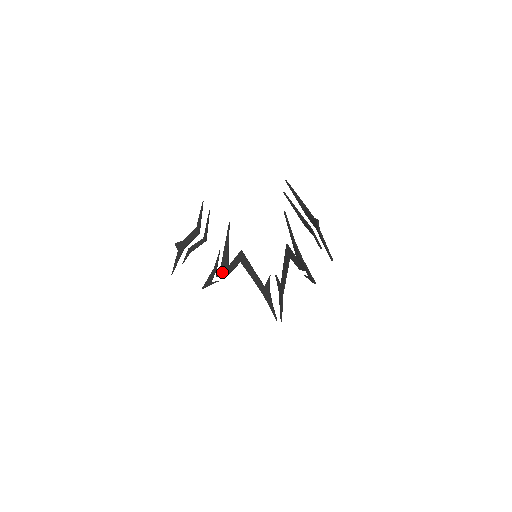
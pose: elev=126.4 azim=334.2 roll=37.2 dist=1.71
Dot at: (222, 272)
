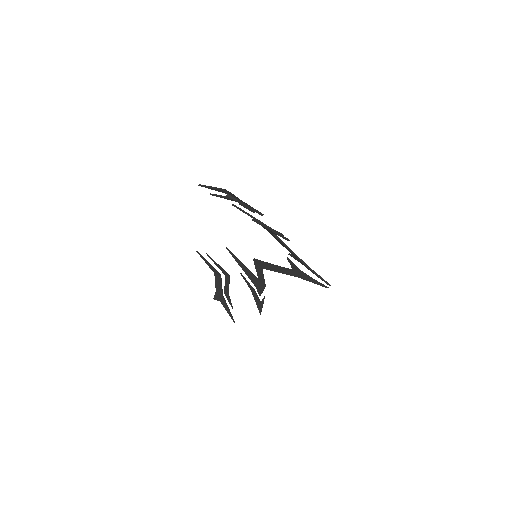
Dot at: (259, 288)
